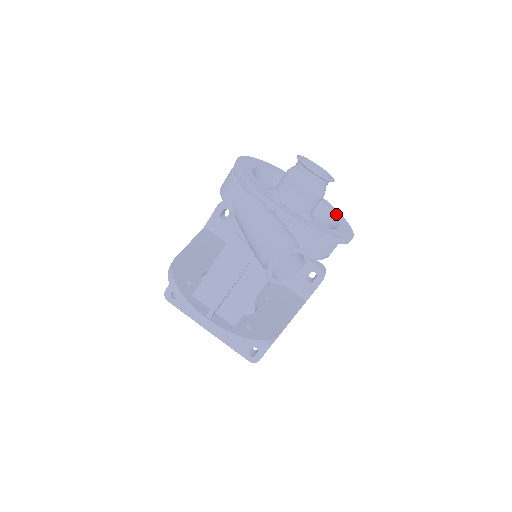
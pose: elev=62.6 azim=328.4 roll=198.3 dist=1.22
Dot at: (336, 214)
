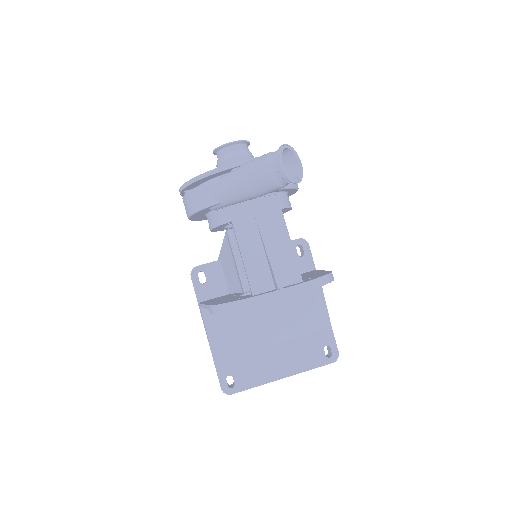
Dot at: occluded
